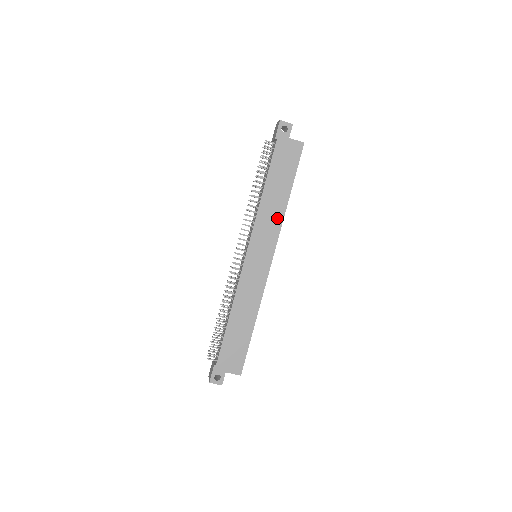
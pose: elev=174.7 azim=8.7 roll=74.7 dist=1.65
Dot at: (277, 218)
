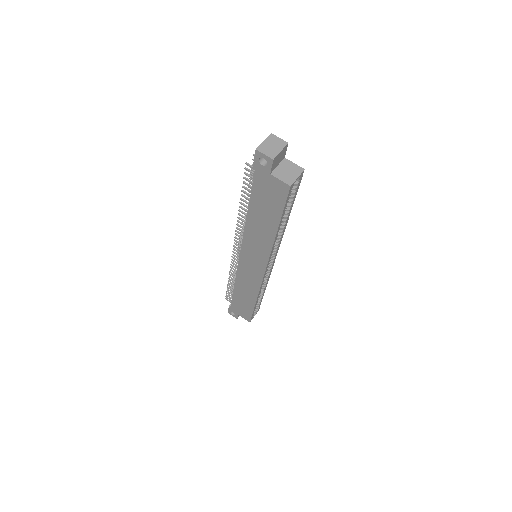
Dot at: (265, 244)
